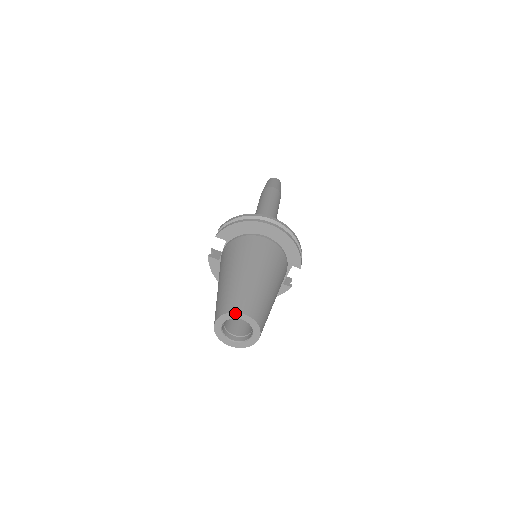
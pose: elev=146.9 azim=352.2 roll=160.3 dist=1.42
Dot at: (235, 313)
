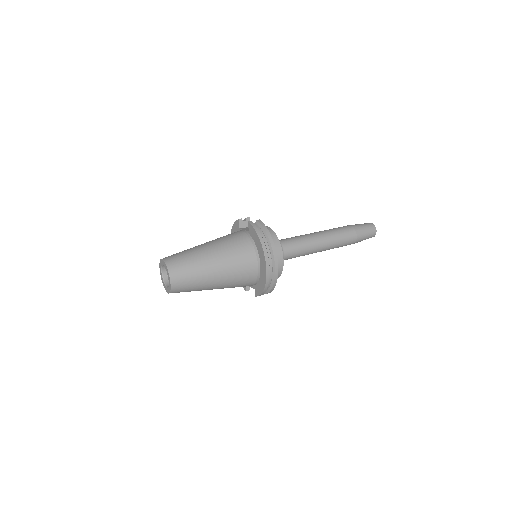
Dot at: (169, 273)
